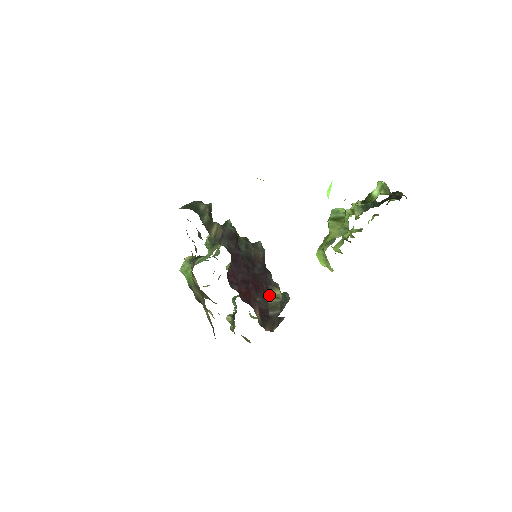
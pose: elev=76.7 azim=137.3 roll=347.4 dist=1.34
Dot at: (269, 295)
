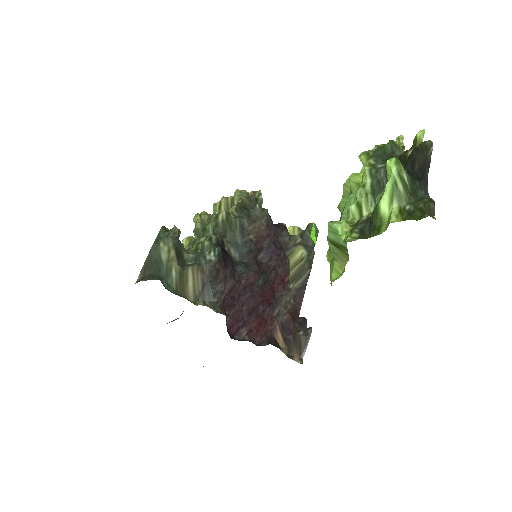
Dot at: (290, 265)
